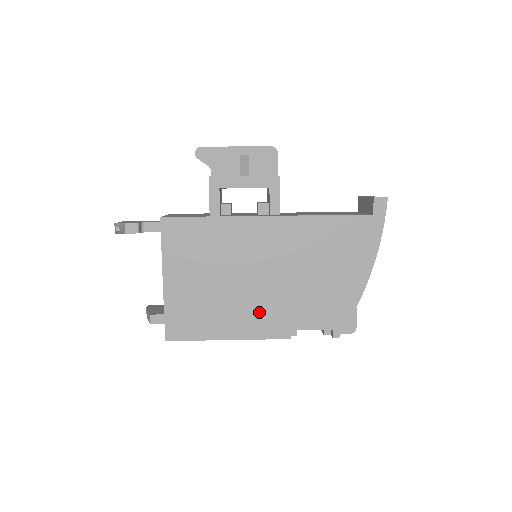
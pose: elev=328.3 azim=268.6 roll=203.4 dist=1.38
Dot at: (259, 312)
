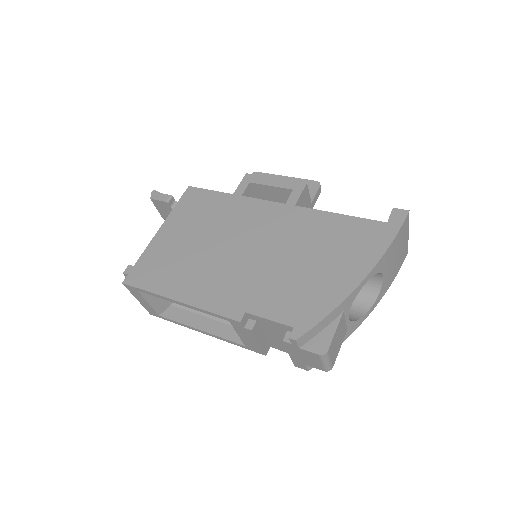
Dot at: (223, 283)
